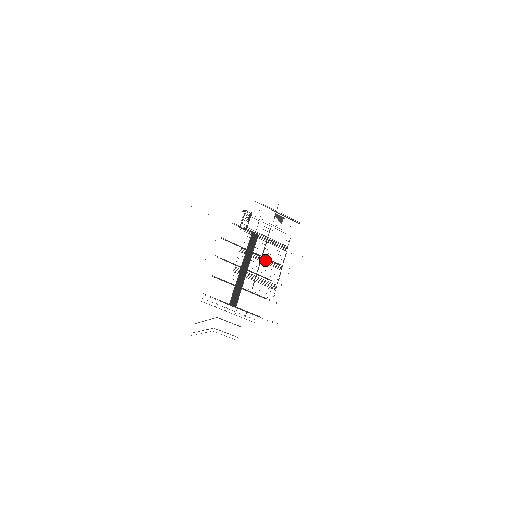
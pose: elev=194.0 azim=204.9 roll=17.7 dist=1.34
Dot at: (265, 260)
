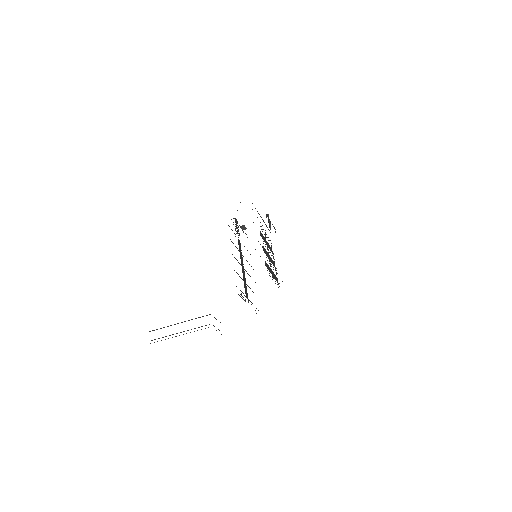
Dot at: (270, 258)
